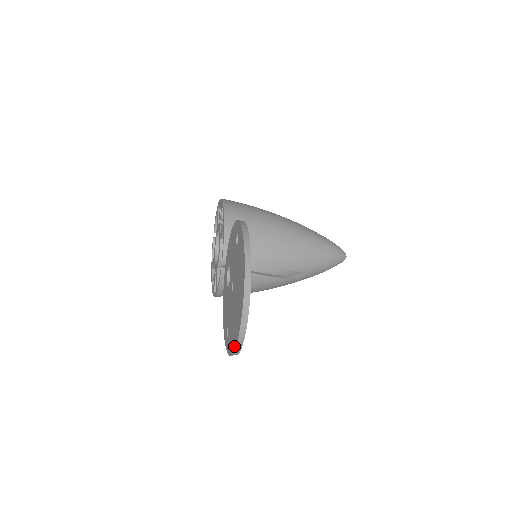
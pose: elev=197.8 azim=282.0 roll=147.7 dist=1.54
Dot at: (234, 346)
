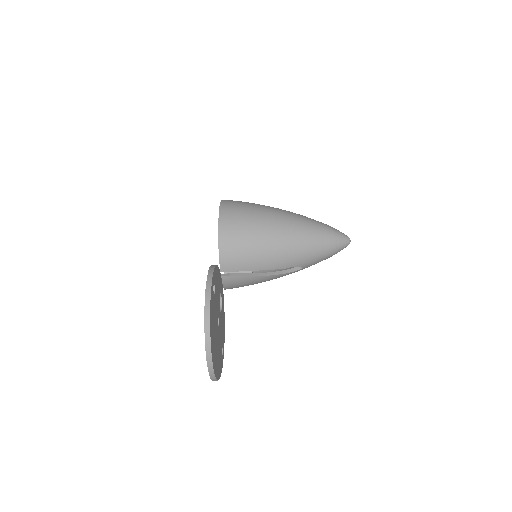
Dot at: occluded
